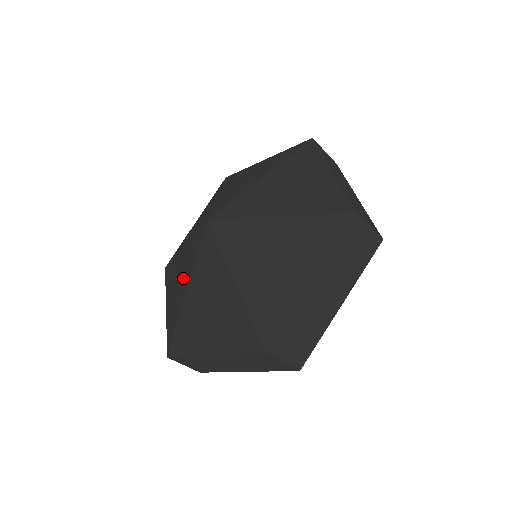
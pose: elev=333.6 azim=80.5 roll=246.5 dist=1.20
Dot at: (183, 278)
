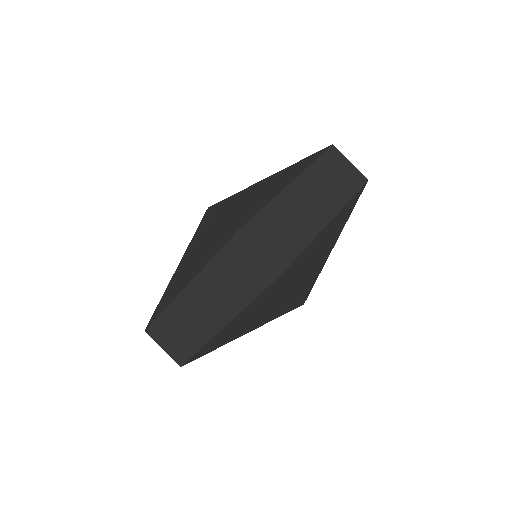
Dot at: occluded
